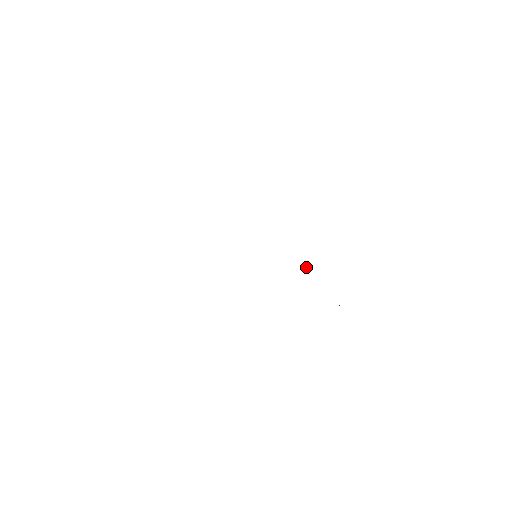
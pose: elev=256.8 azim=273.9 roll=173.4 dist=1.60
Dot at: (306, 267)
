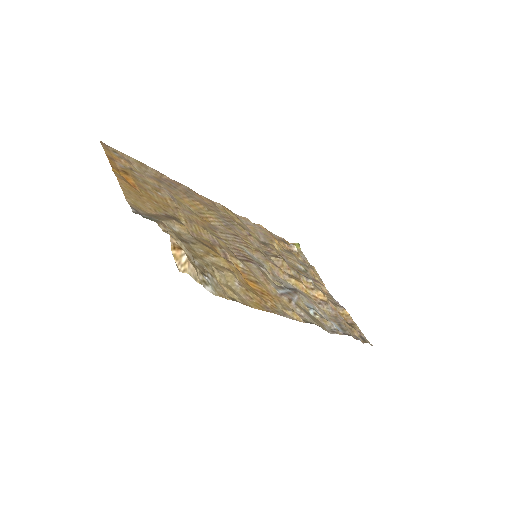
Dot at: occluded
